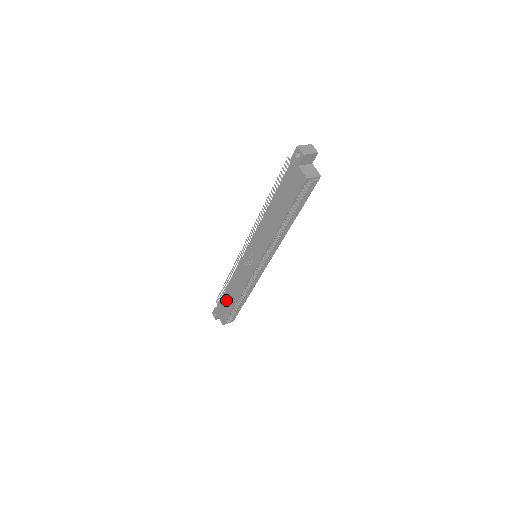
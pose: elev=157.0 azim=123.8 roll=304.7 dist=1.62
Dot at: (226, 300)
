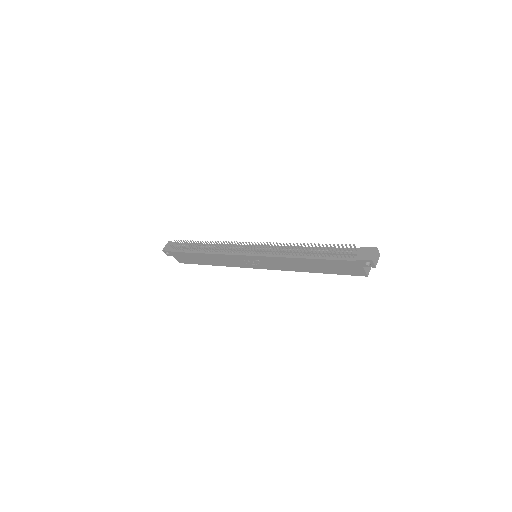
Dot at: (195, 258)
